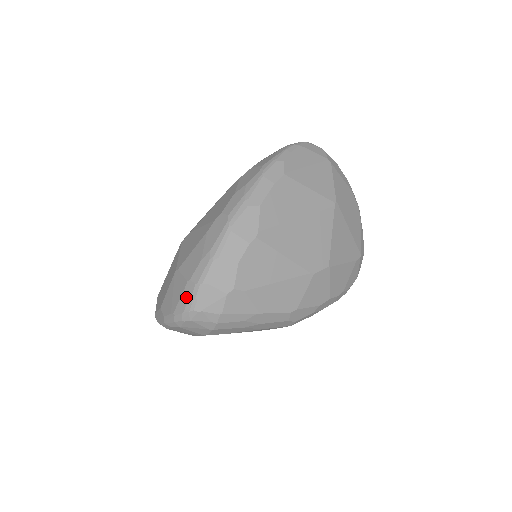
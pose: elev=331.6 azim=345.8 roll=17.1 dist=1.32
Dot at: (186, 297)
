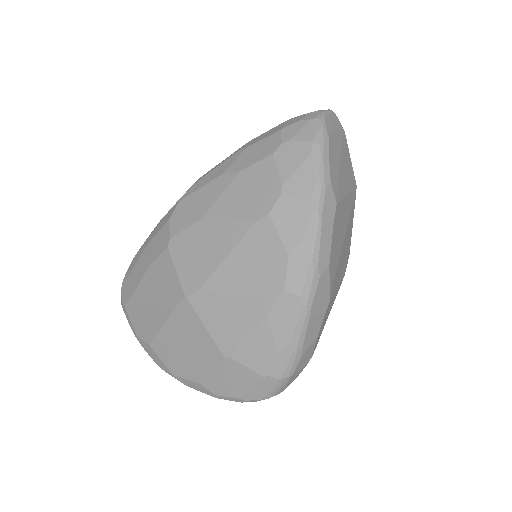
Dot at: (264, 389)
